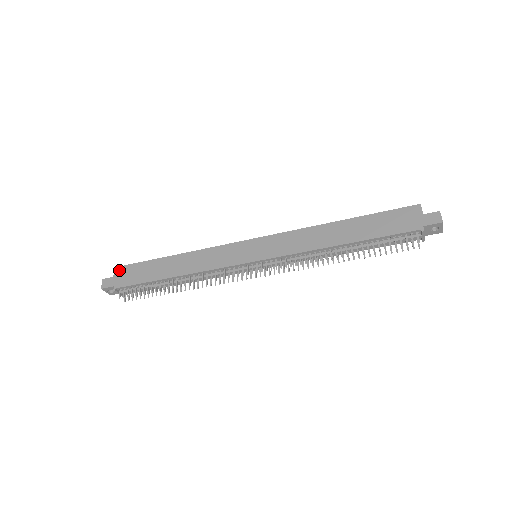
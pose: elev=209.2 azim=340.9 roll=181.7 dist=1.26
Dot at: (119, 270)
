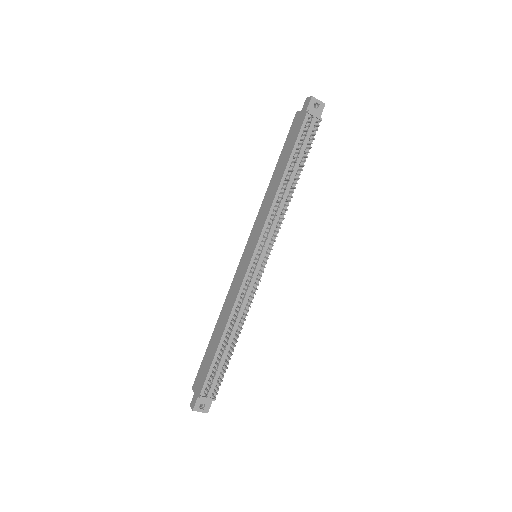
Dot at: (194, 385)
